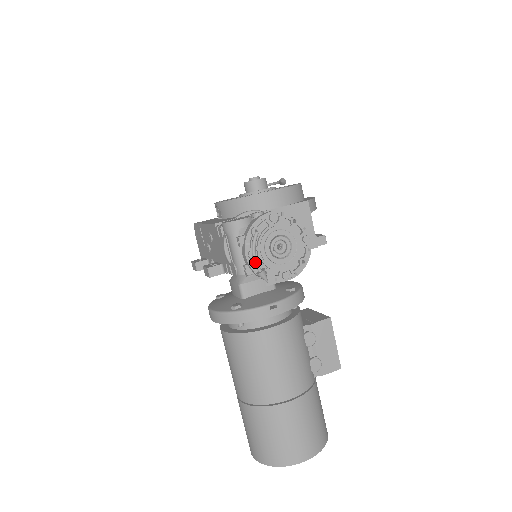
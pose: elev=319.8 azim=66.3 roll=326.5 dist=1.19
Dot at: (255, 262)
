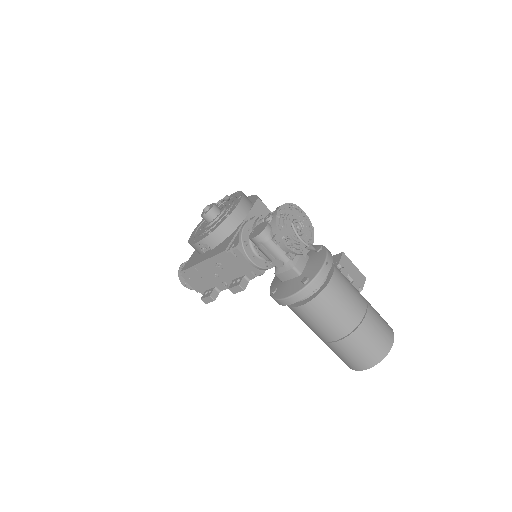
Dot at: (304, 242)
